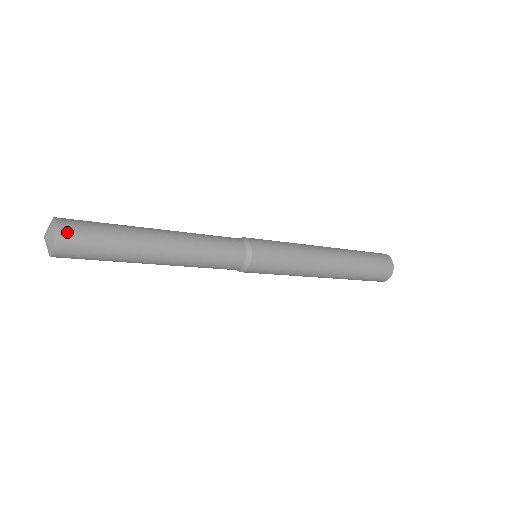
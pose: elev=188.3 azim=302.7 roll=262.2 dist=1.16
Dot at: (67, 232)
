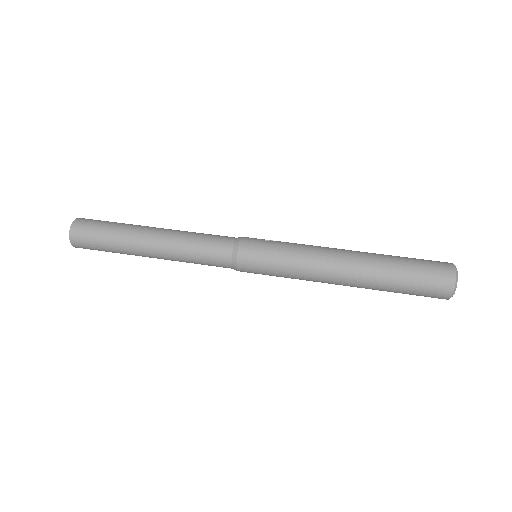
Dot at: (84, 248)
